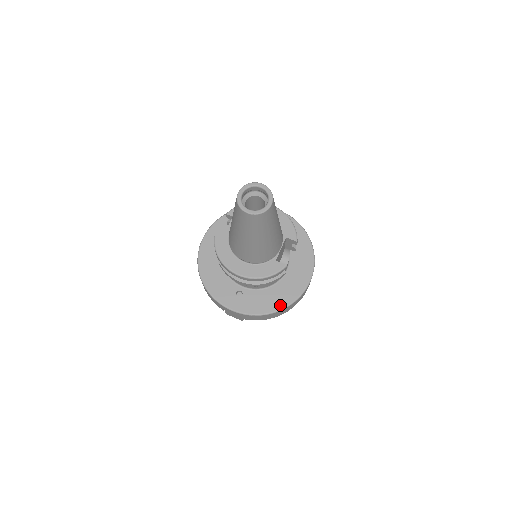
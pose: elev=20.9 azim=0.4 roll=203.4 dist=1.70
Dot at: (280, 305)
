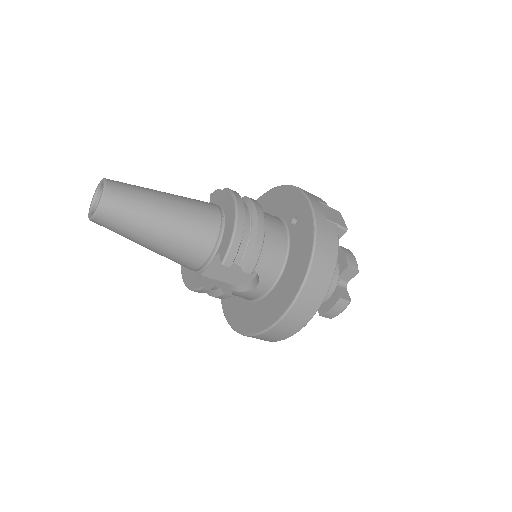
Dot at: (244, 328)
